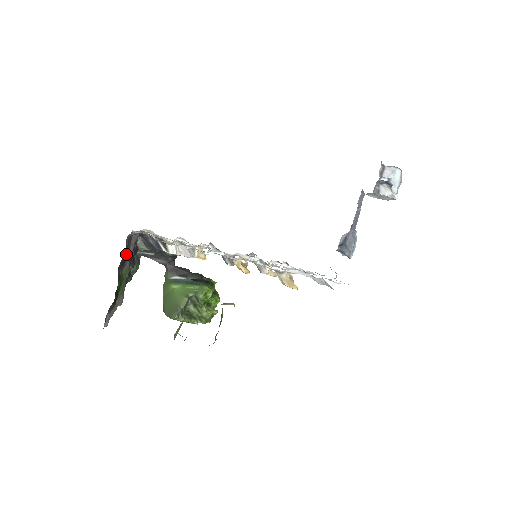
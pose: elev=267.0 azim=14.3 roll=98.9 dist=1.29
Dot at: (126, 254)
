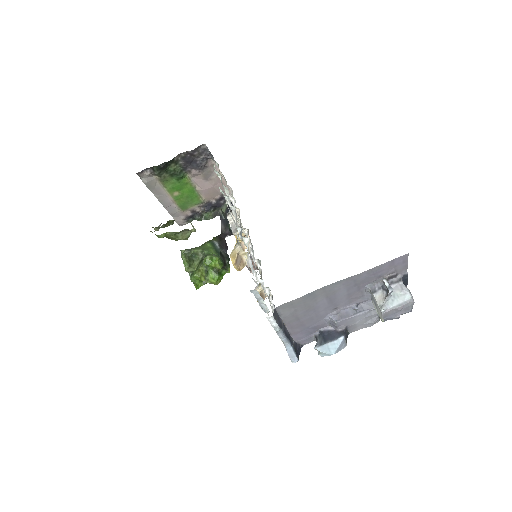
Dot at: (195, 159)
